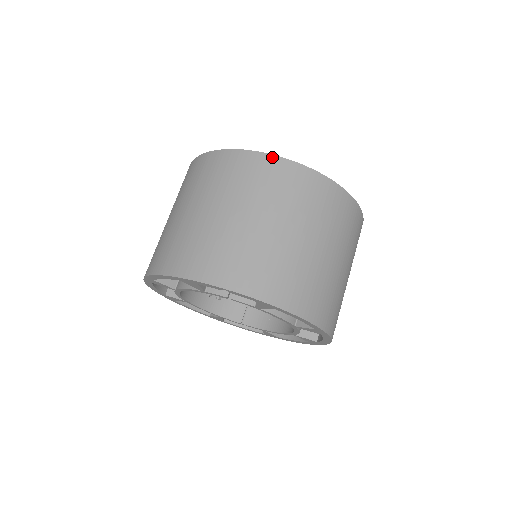
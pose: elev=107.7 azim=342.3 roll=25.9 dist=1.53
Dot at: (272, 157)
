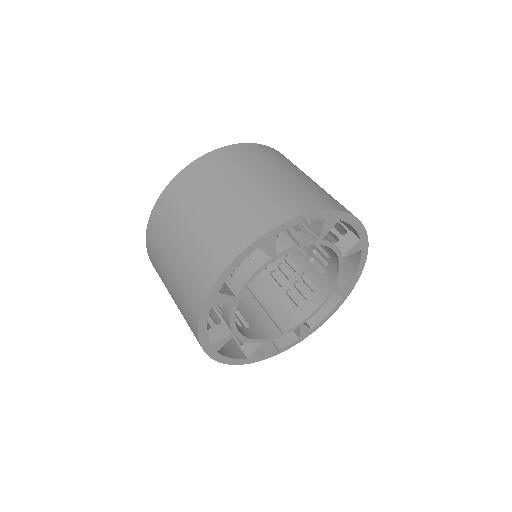
Dot at: (233, 146)
